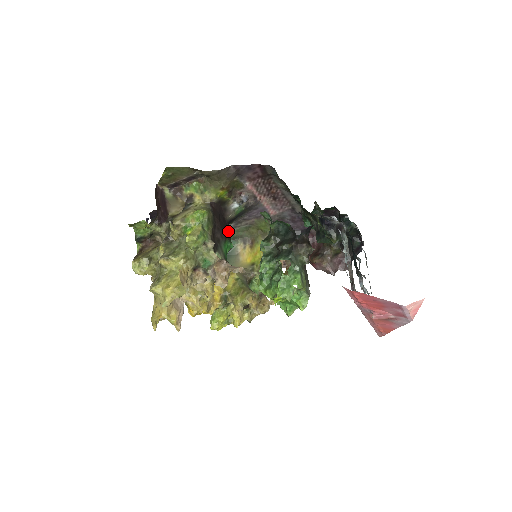
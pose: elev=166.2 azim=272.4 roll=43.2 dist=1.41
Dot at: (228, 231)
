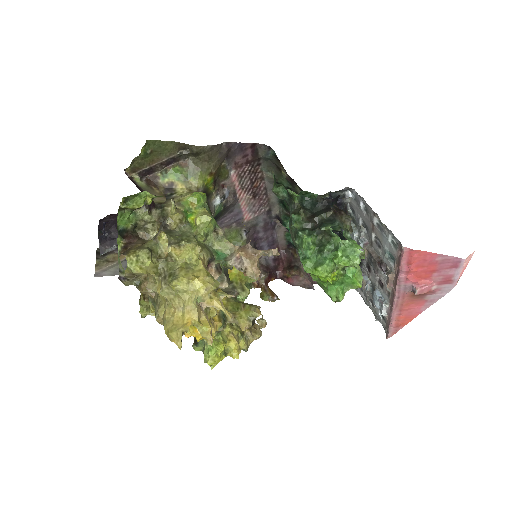
Dot at: occluded
